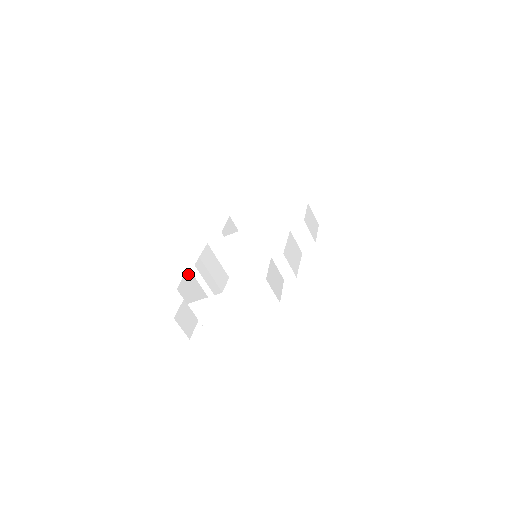
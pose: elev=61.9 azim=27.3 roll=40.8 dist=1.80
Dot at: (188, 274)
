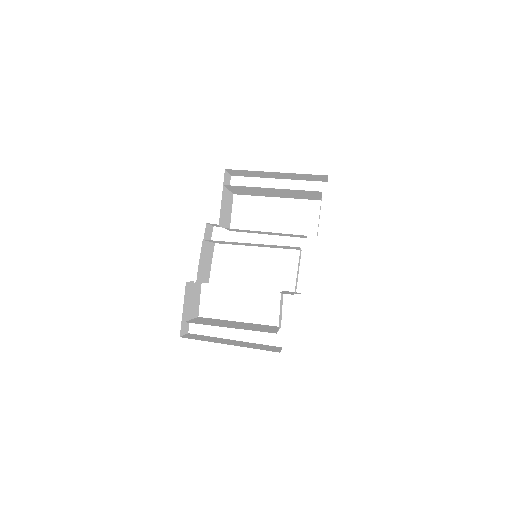
Dot at: (188, 290)
